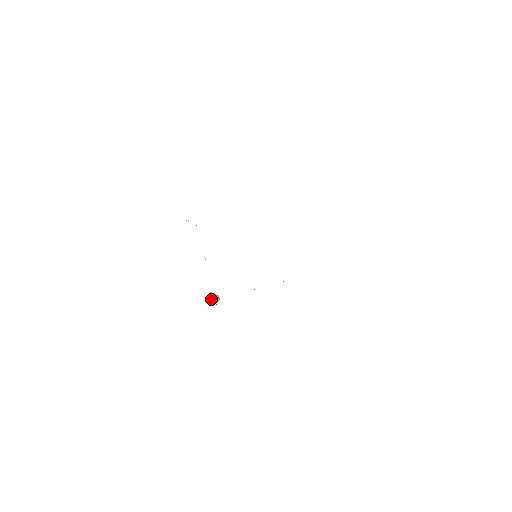
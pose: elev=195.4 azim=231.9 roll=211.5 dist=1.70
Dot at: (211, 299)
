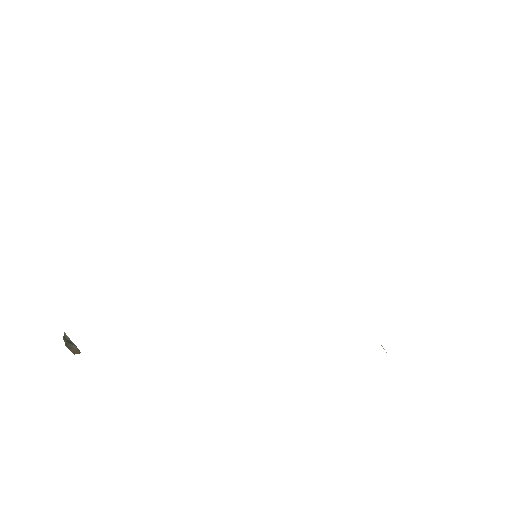
Dot at: (67, 342)
